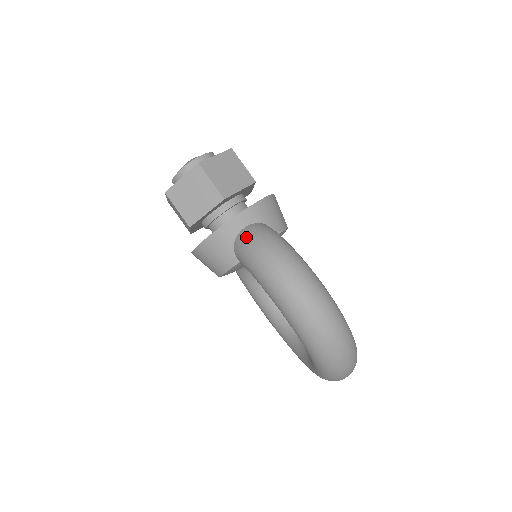
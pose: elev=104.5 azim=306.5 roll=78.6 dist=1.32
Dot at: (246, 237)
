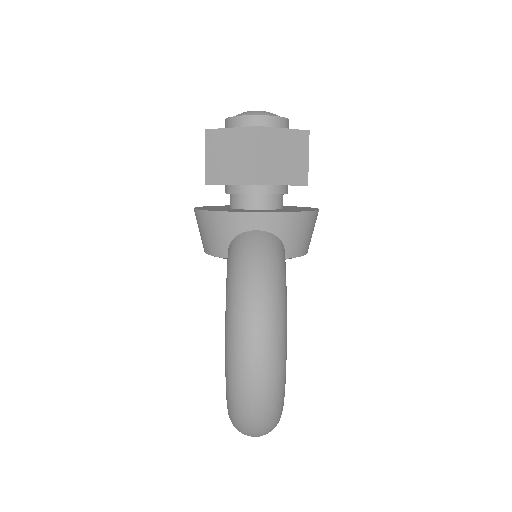
Dot at: (248, 243)
